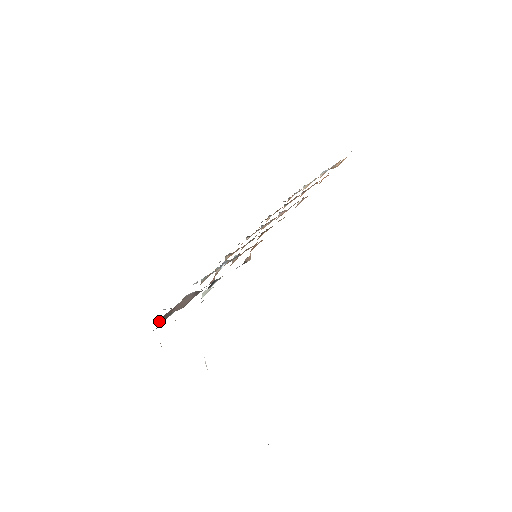
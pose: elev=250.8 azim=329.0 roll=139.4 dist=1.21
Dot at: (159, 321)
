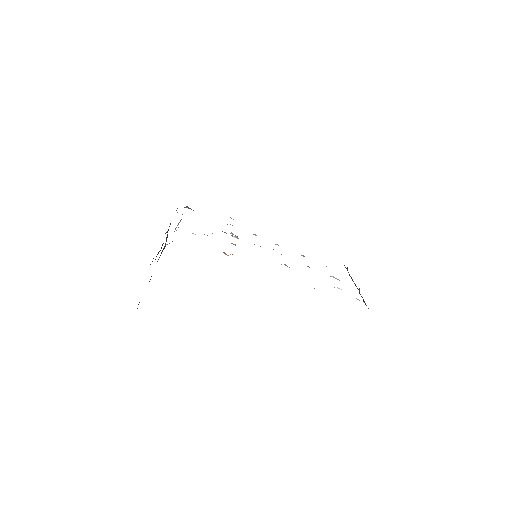
Dot at: occluded
